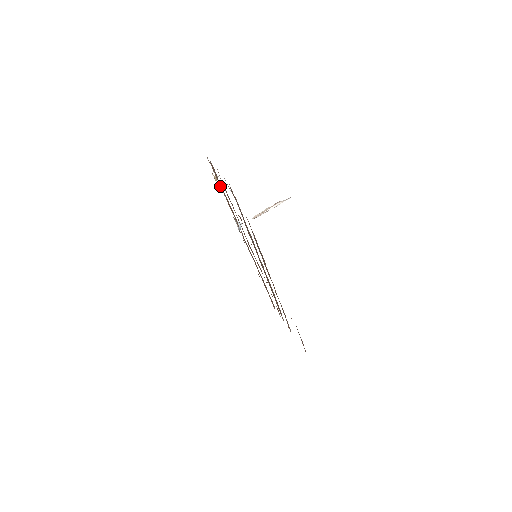
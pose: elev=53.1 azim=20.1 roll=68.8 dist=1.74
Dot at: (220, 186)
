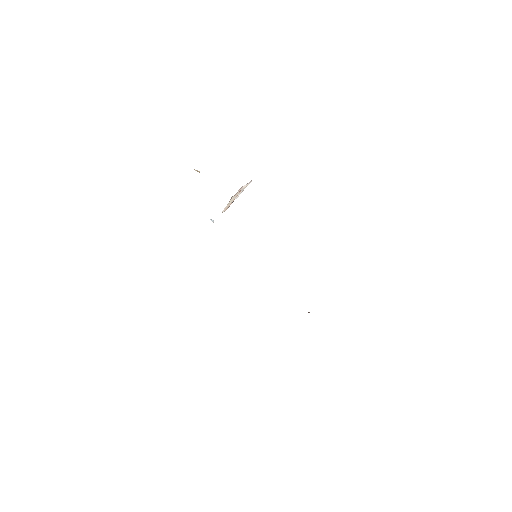
Dot at: occluded
